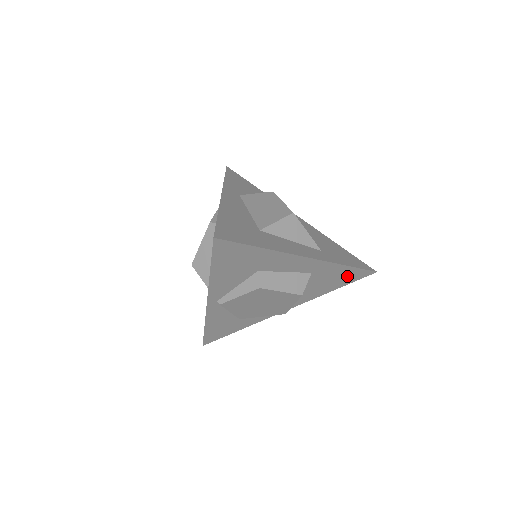
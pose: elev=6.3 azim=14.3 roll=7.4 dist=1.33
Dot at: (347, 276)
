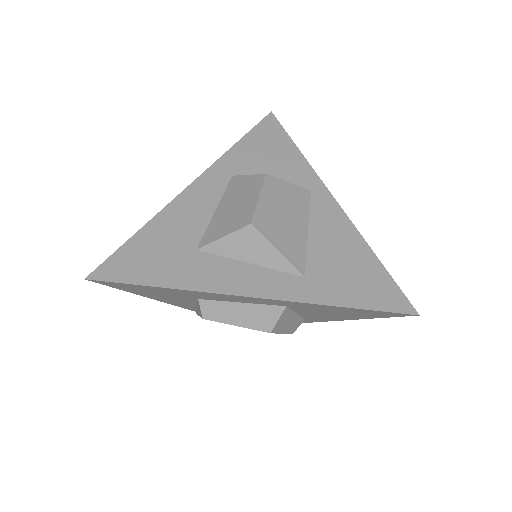
Dot at: (362, 312)
